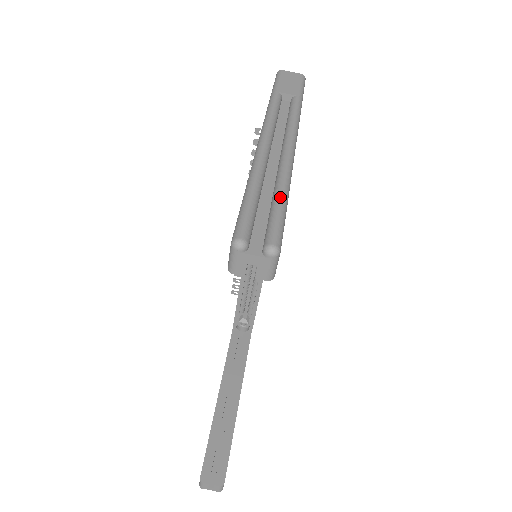
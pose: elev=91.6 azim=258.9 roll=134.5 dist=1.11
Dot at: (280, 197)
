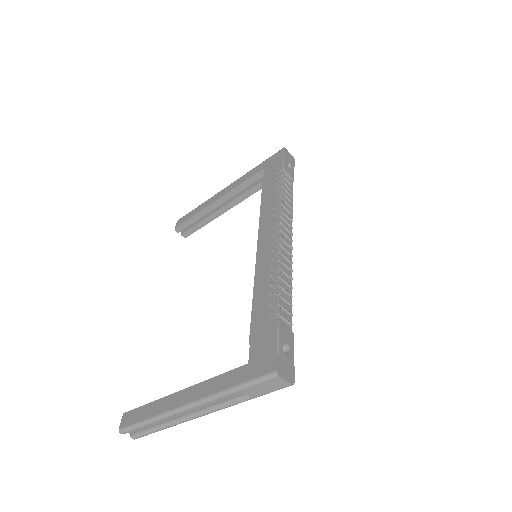
Dot at: (156, 431)
